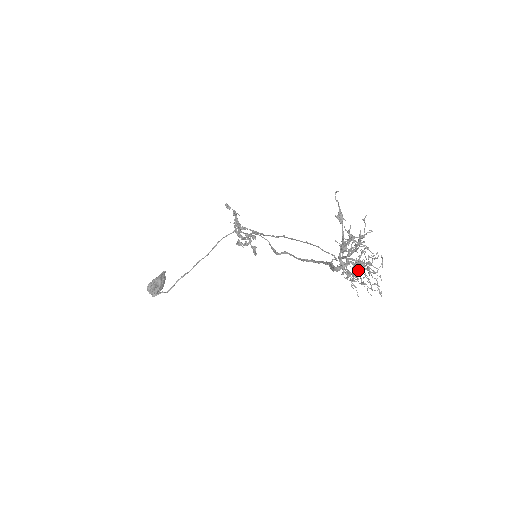
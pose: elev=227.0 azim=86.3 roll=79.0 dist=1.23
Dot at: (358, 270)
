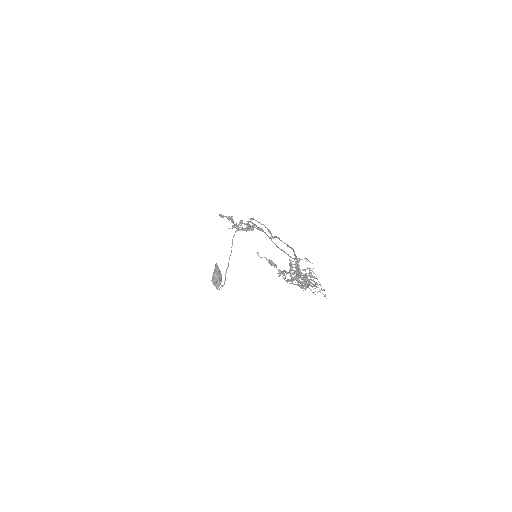
Dot at: occluded
